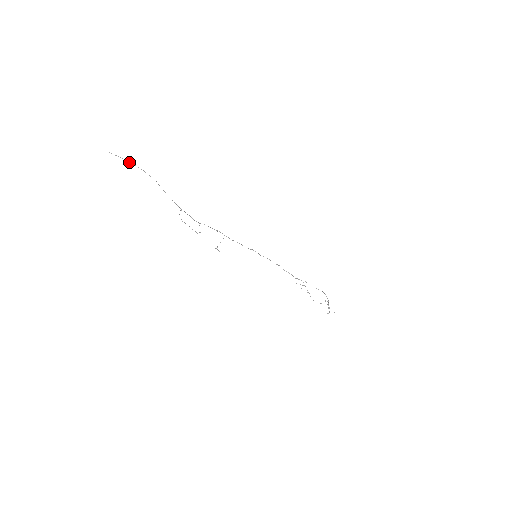
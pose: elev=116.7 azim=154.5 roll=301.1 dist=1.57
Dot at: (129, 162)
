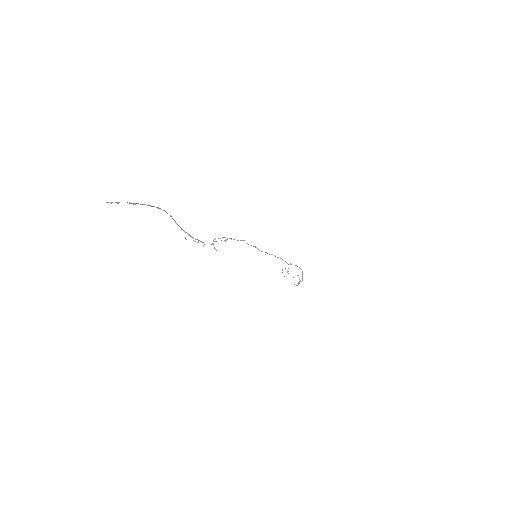
Dot at: (138, 203)
